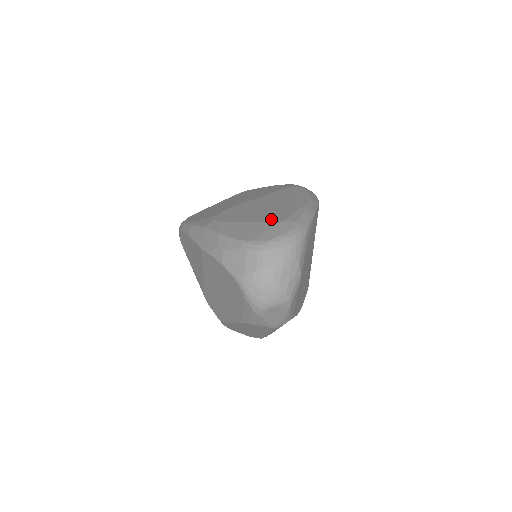
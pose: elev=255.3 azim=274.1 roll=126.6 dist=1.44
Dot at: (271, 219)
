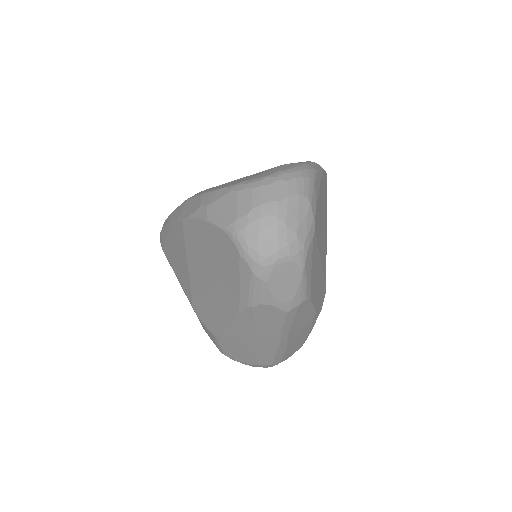
Dot at: occluded
